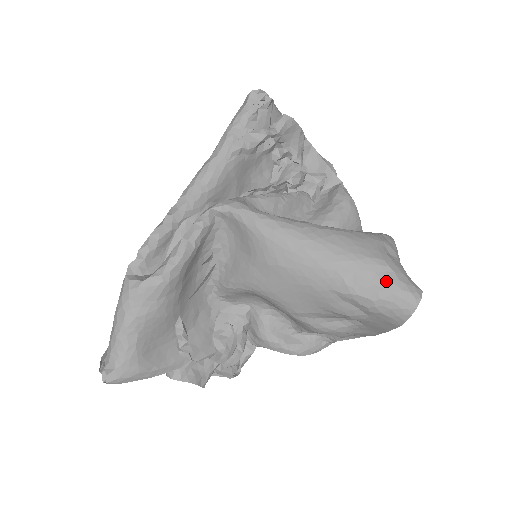
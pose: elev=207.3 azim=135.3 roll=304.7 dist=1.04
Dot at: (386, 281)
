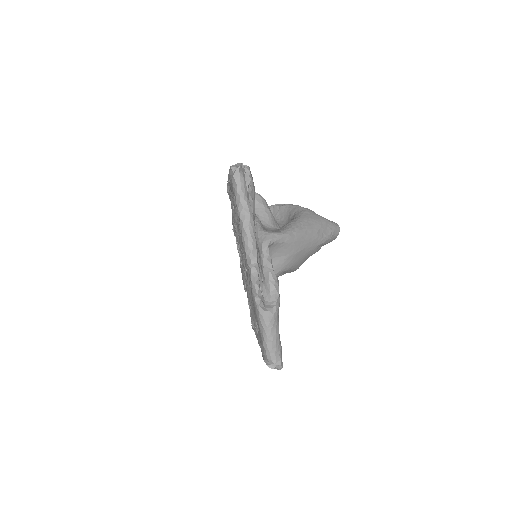
Dot at: (331, 227)
